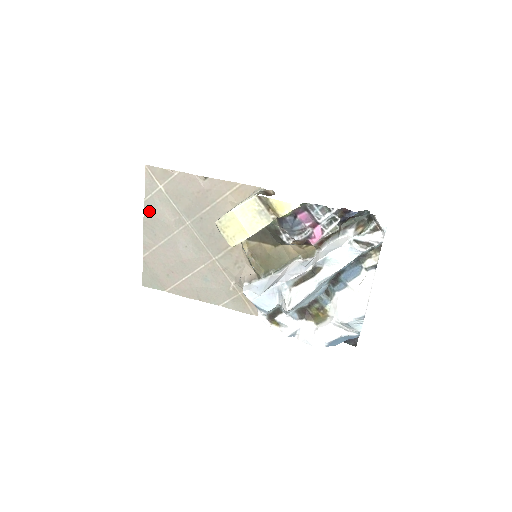
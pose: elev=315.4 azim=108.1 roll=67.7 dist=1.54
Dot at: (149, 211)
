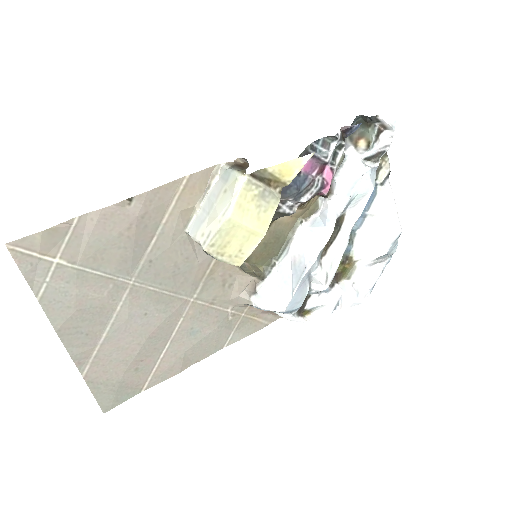
Dot at: (57, 310)
